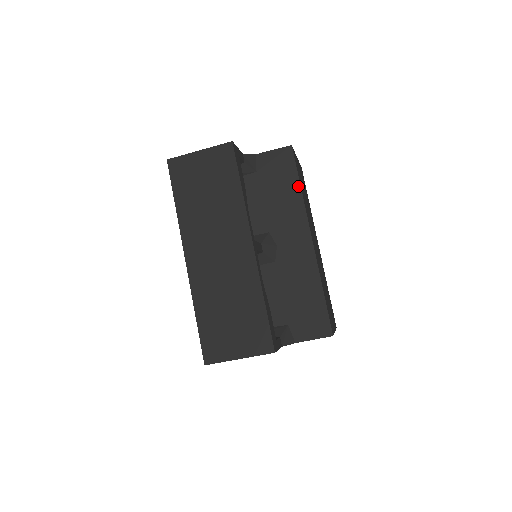
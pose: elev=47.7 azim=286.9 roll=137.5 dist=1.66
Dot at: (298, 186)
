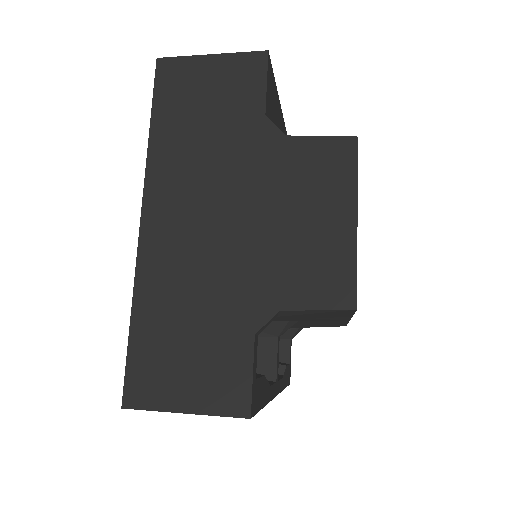
Dot at: occluded
